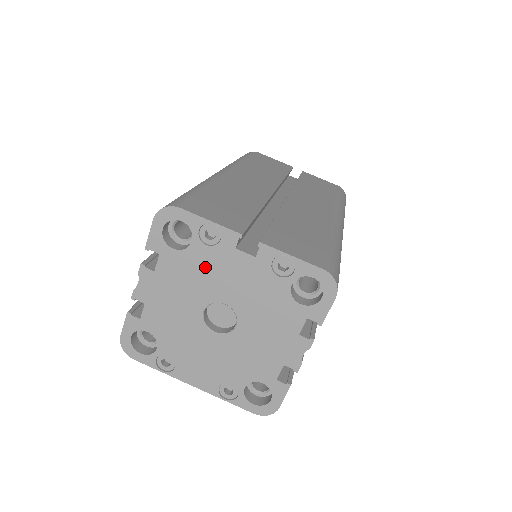
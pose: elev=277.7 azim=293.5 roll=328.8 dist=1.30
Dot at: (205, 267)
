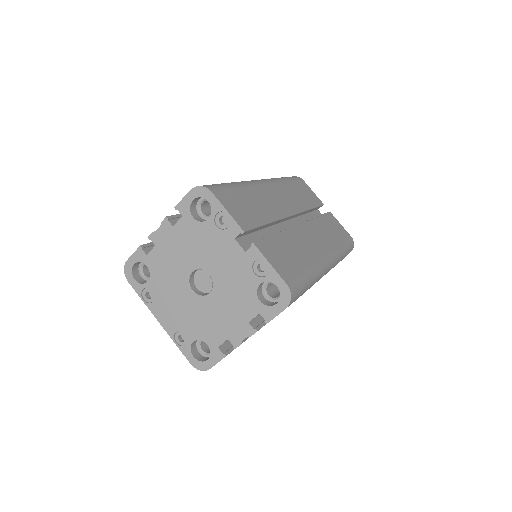
Dot at: (208, 241)
